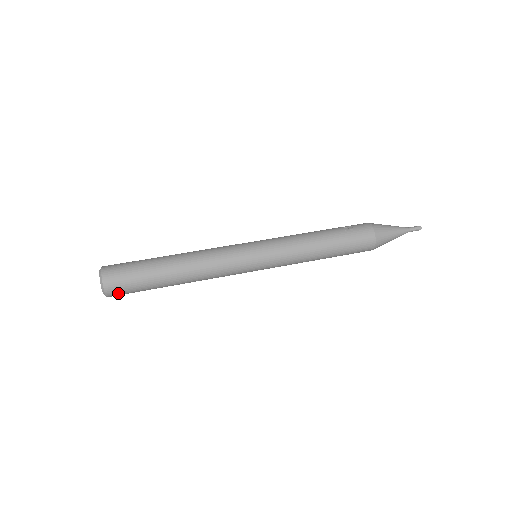
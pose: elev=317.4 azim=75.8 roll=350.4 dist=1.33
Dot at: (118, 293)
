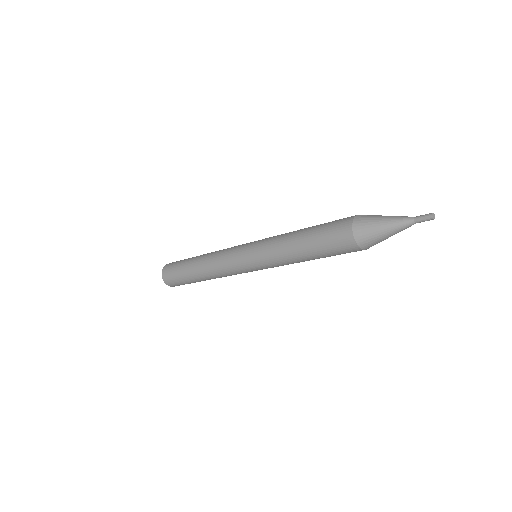
Dot at: (168, 279)
